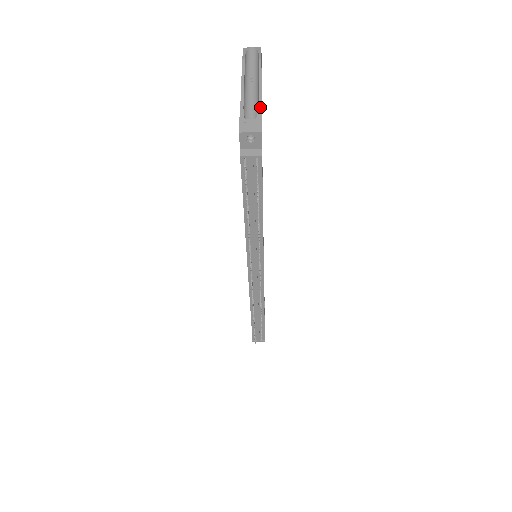
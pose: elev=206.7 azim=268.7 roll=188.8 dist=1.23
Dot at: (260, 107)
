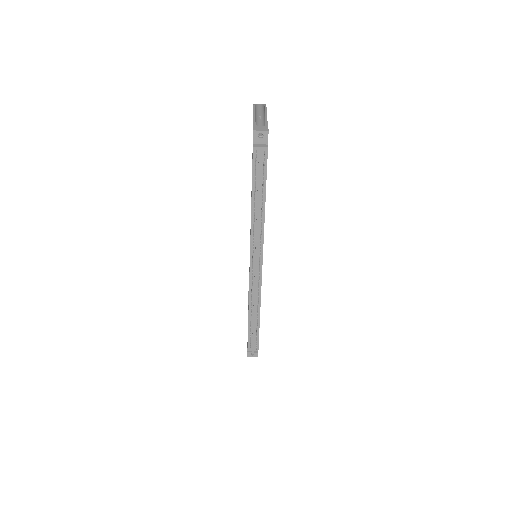
Dot at: occluded
